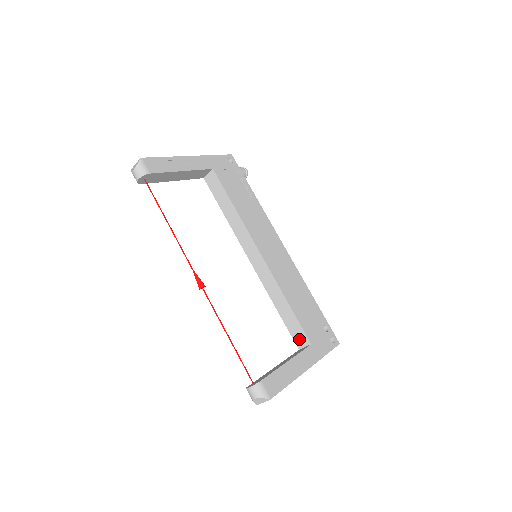
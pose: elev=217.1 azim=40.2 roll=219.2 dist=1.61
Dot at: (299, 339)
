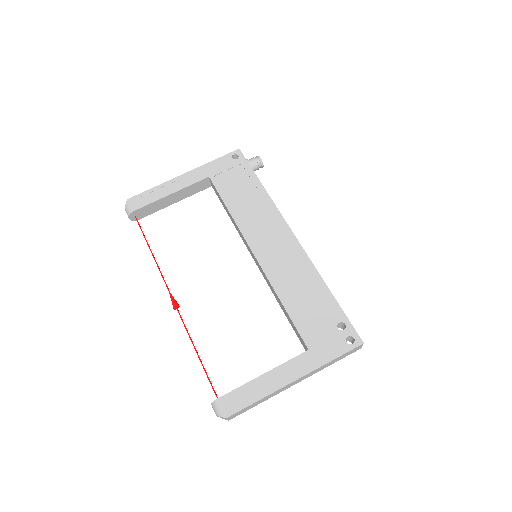
Dot at: (302, 343)
